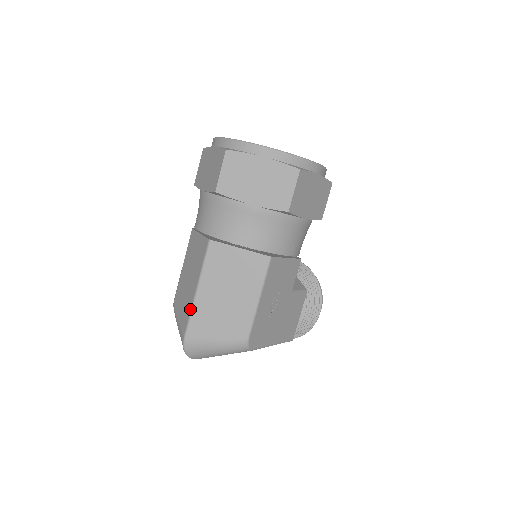
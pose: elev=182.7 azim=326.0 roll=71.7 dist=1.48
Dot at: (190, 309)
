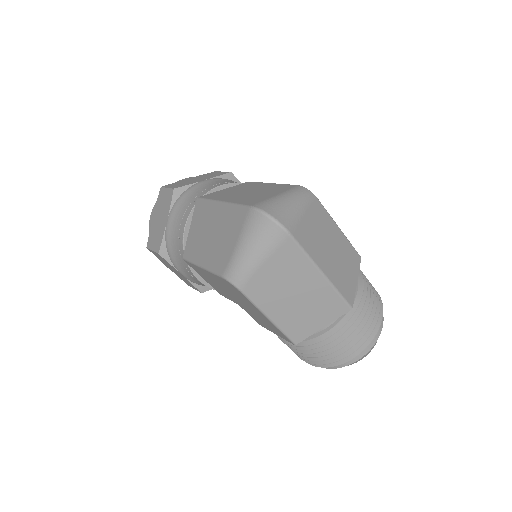
Dot at: (231, 206)
